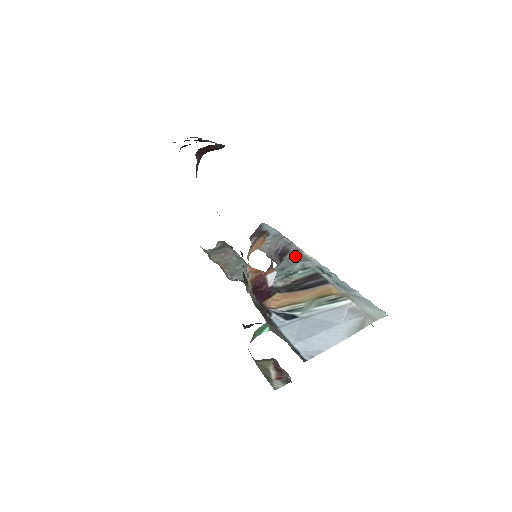
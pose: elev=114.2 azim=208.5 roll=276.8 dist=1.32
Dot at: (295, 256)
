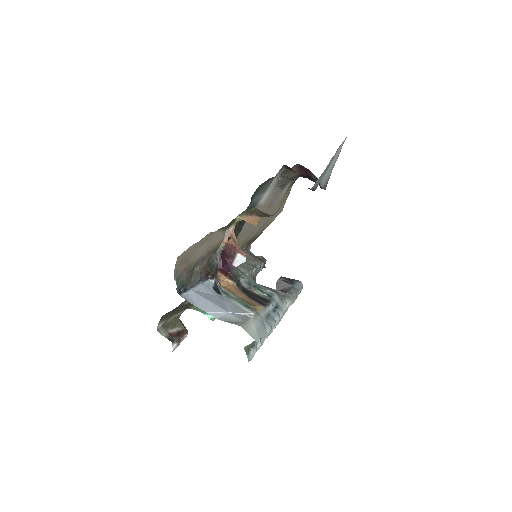
Dot at: (279, 292)
